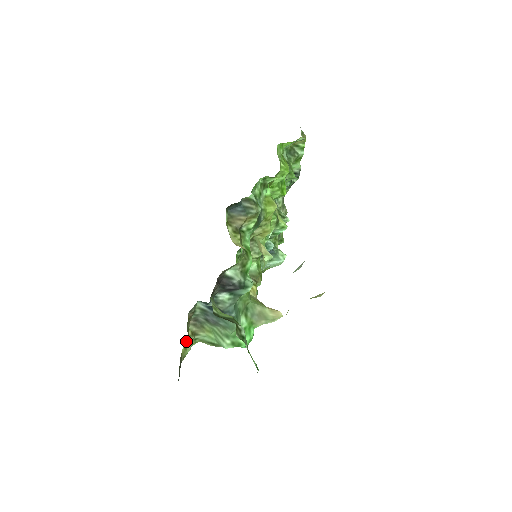
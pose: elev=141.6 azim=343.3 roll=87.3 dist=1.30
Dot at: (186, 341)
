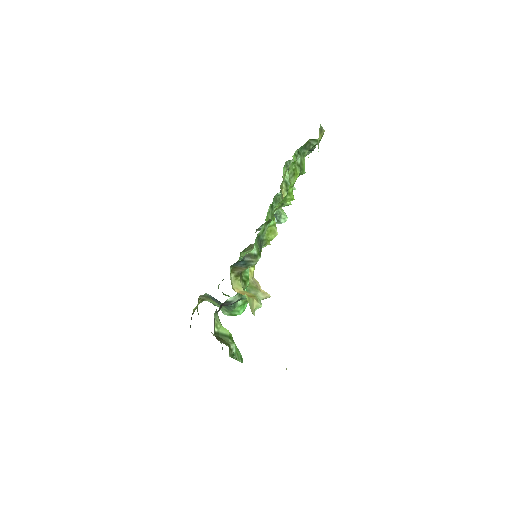
Dot at: occluded
